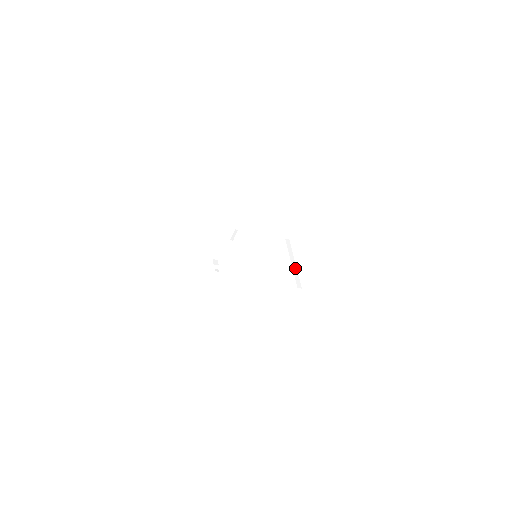
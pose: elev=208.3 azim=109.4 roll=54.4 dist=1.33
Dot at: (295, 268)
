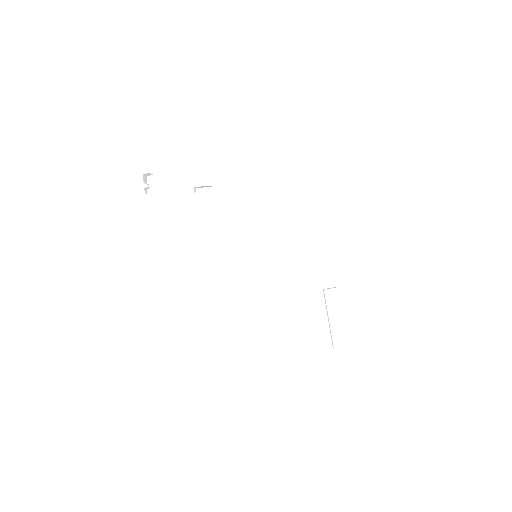
Dot at: occluded
